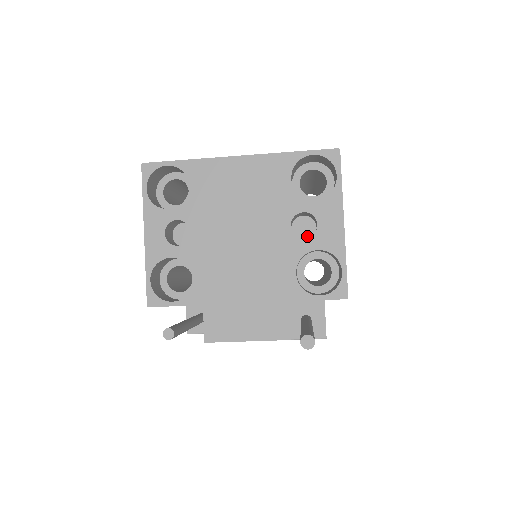
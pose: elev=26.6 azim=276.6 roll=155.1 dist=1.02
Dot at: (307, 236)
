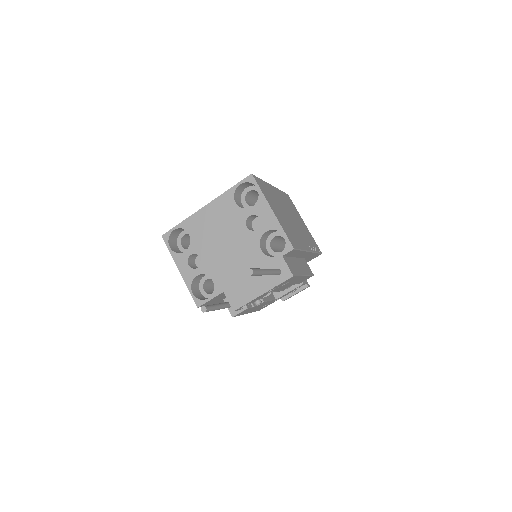
Dot at: occluded
